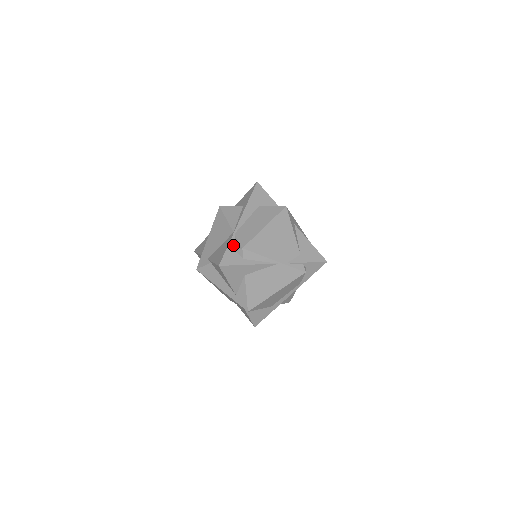
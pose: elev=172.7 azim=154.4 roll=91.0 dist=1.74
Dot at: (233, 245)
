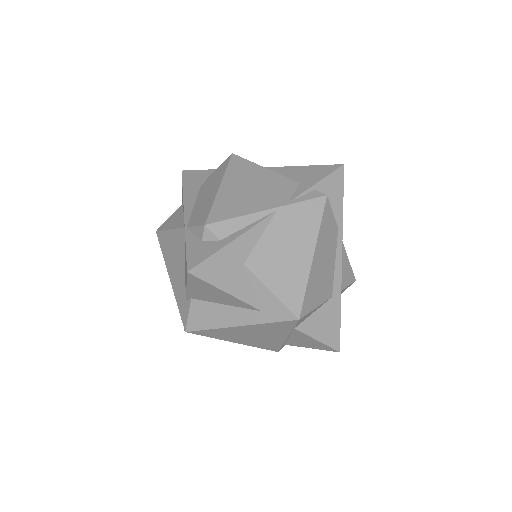
Dot at: (193, 238)
